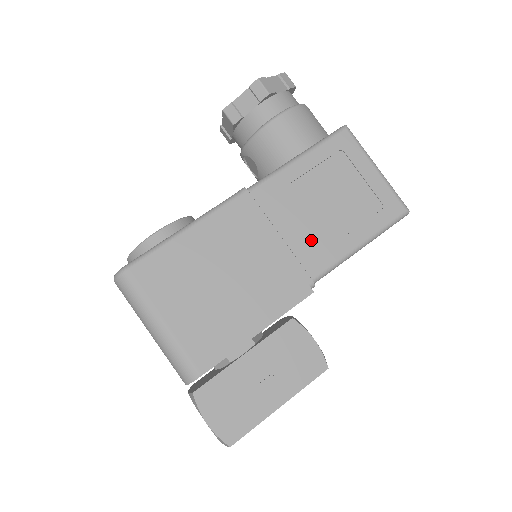
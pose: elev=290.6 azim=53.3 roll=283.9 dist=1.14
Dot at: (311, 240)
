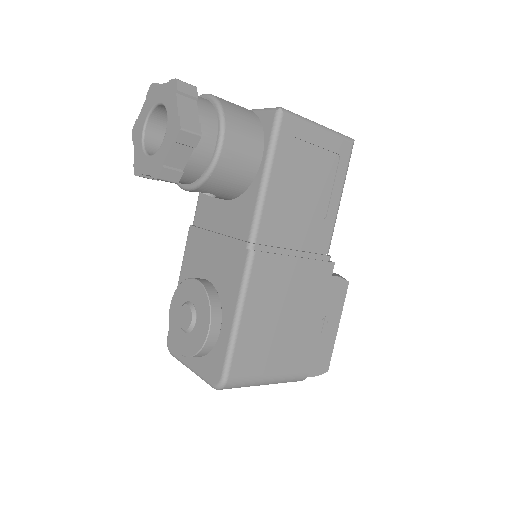
Dot at: (313, 231)
